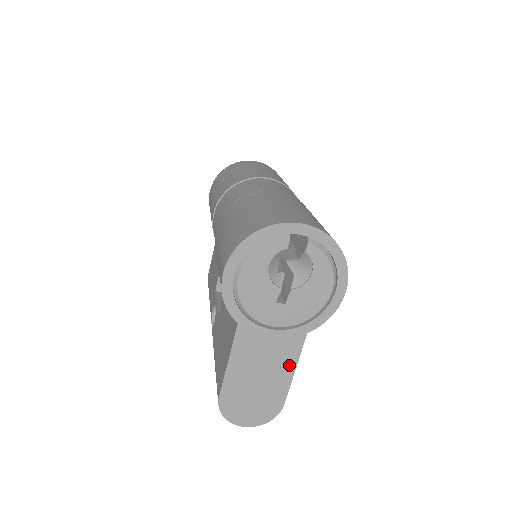
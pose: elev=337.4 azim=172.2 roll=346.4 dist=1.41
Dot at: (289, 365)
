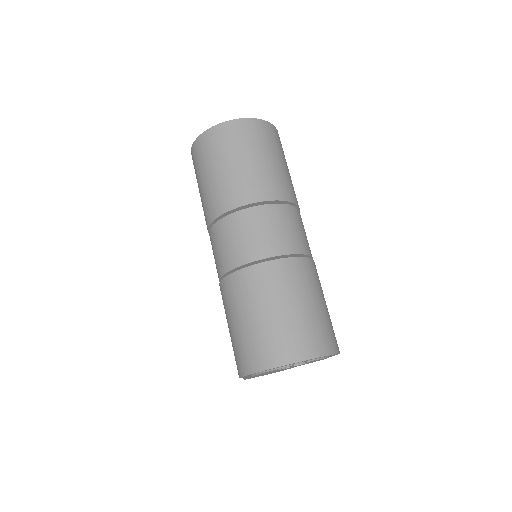
Dot at: occluded
